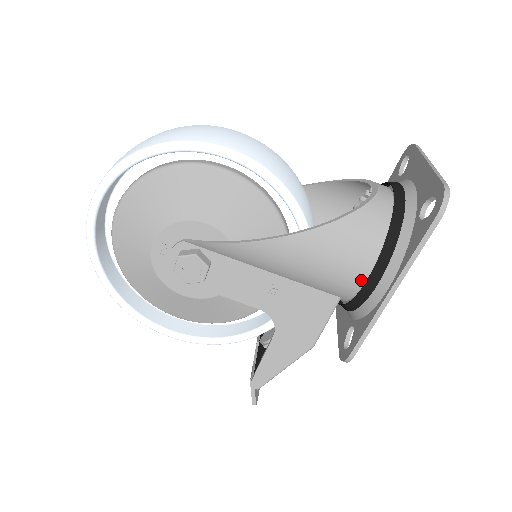
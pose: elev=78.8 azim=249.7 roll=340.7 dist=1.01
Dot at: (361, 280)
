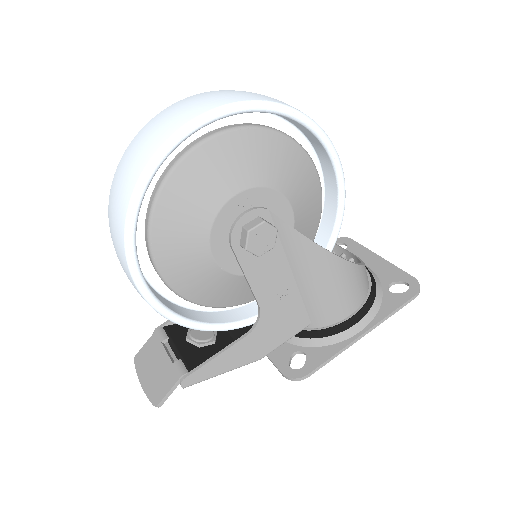
Dot at: (344, 316)
